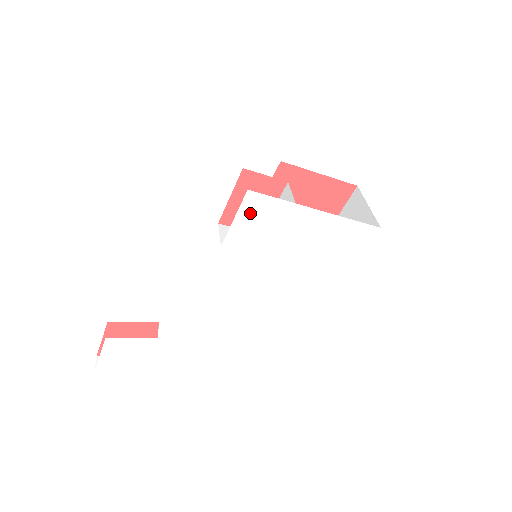
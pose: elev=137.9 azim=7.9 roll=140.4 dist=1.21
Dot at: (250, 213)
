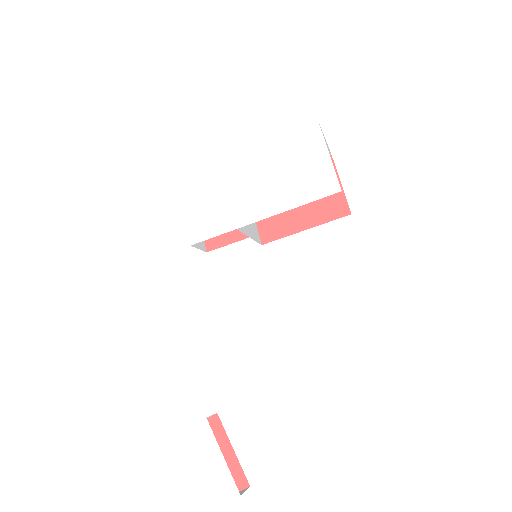
Dot at: (191, 197)
